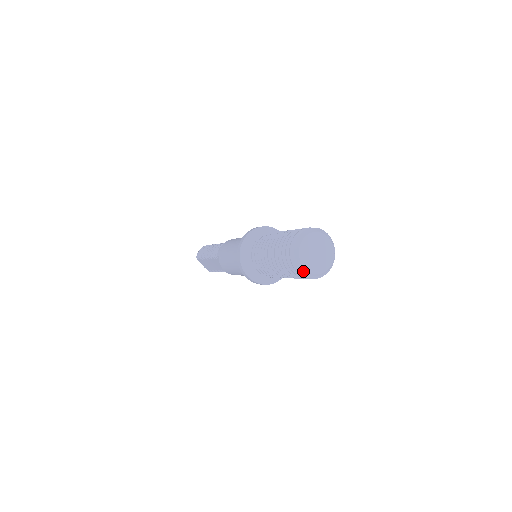
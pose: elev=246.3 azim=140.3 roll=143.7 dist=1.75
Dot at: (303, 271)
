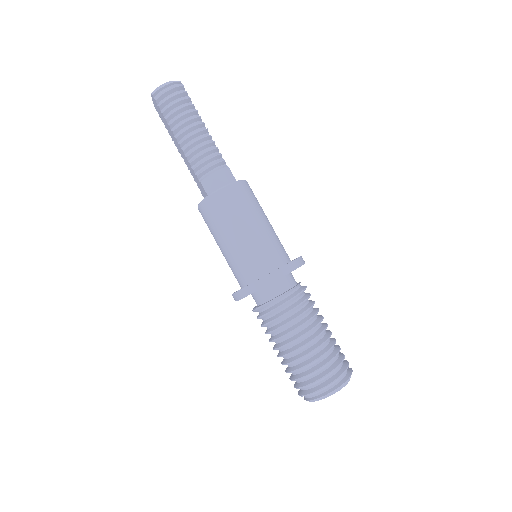
Dot at: (305, 399)
